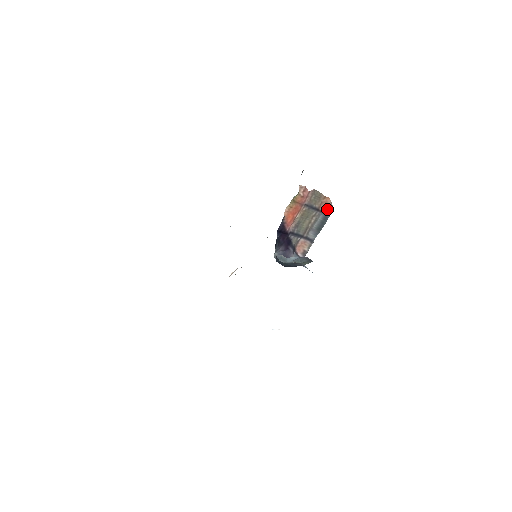
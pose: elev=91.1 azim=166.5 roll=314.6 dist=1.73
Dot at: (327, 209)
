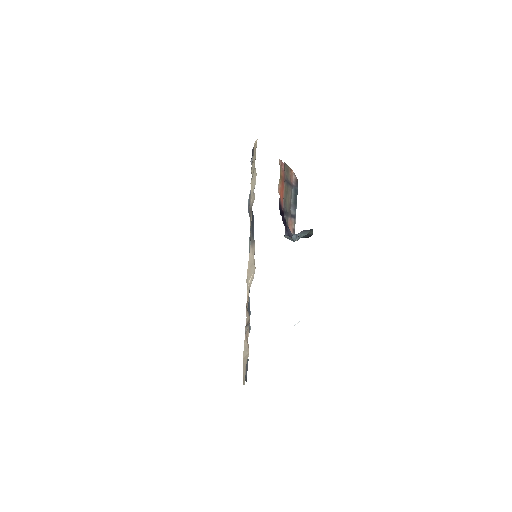
Dot at: (294, 181)
